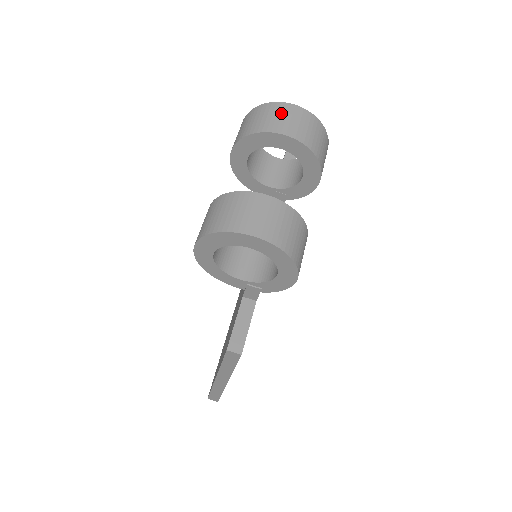
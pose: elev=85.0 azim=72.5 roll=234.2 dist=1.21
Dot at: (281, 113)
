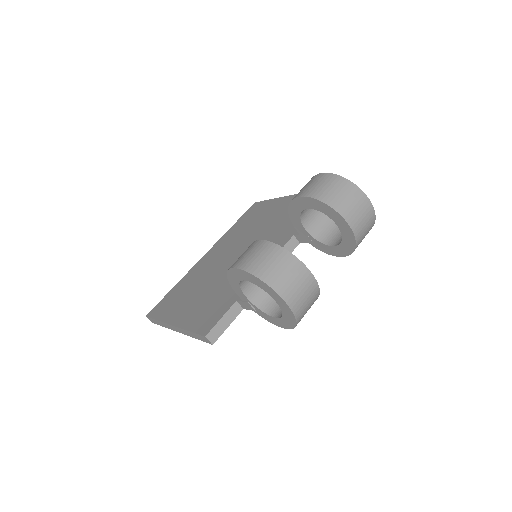
Dot at: (357, 202)
